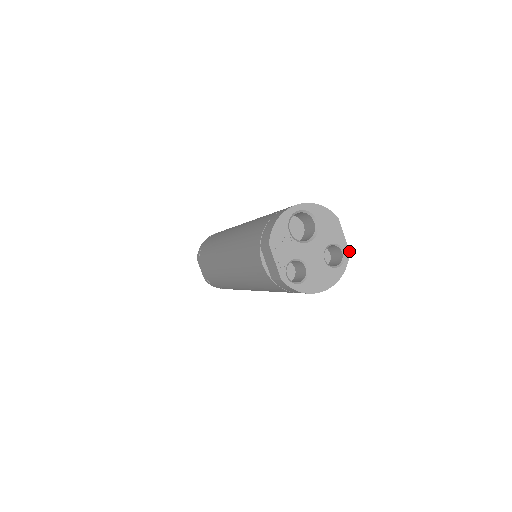
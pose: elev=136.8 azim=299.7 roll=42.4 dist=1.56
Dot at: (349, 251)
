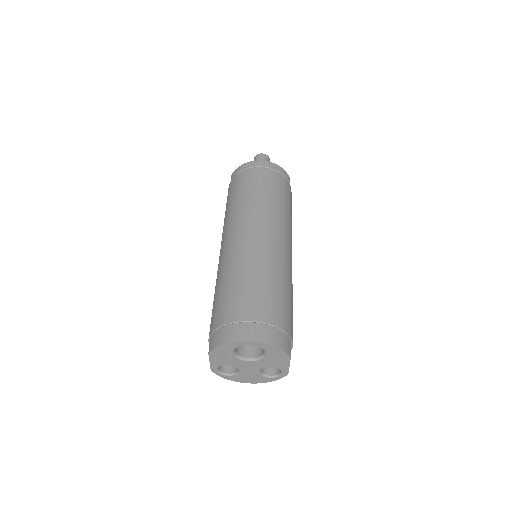
Dot at: occluded
